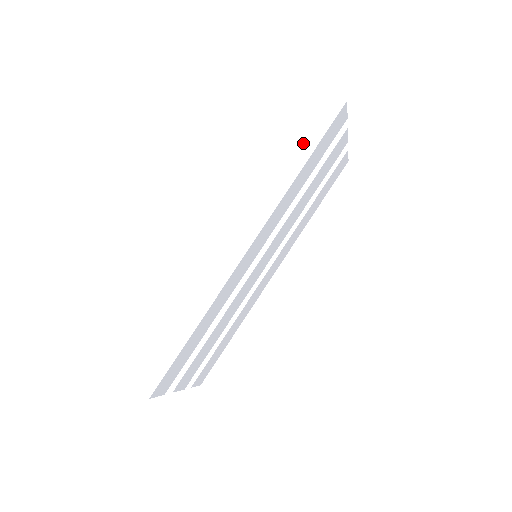
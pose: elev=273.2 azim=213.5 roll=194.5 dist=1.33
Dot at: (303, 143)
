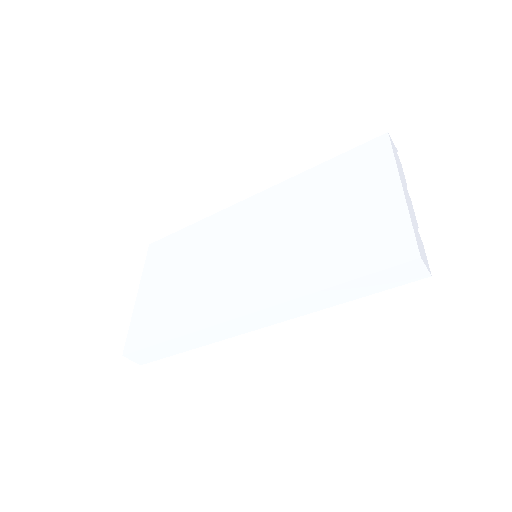
Dot at: (361, 289)
